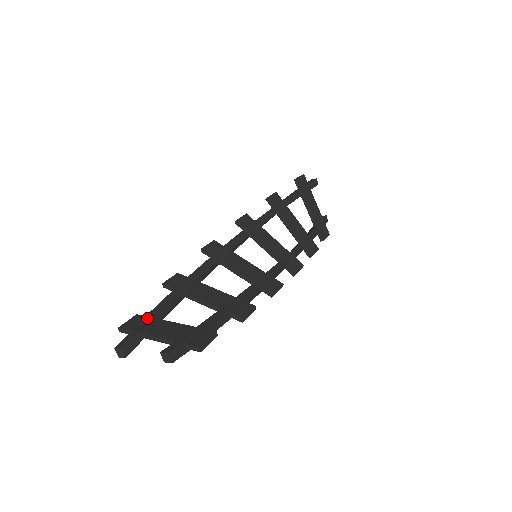
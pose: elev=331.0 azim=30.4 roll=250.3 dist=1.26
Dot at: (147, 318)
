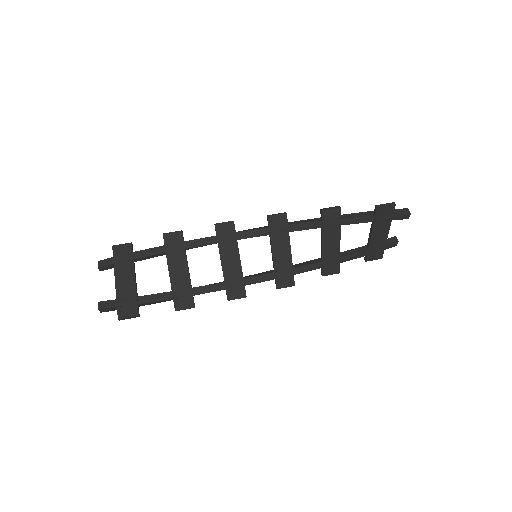
Dot at: (129, 256)
